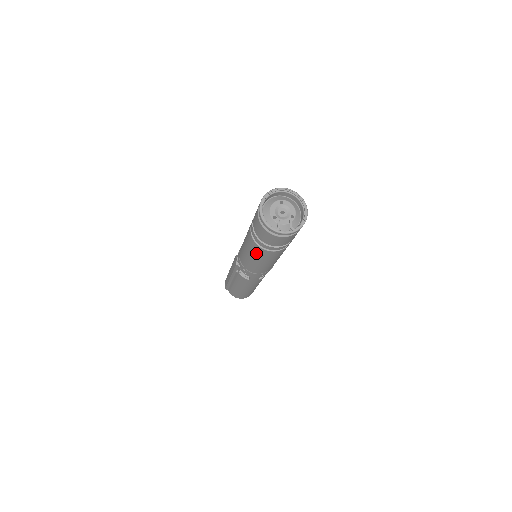
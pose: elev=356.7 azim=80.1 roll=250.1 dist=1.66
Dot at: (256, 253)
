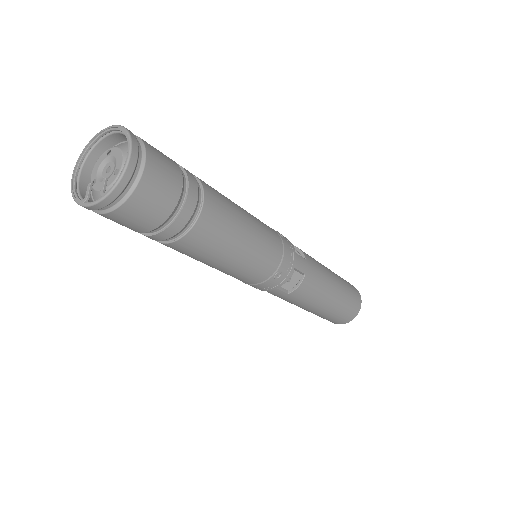
Dot at: occluded
